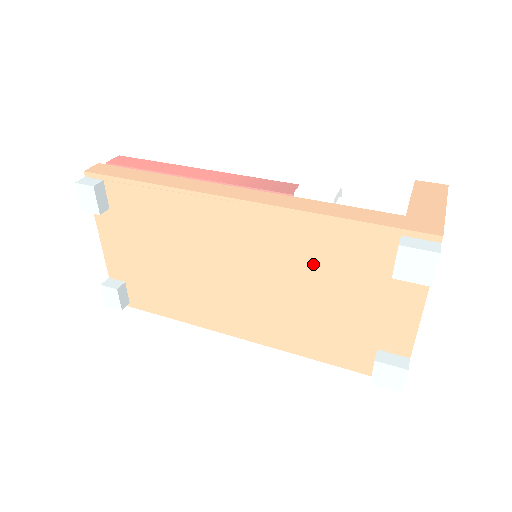
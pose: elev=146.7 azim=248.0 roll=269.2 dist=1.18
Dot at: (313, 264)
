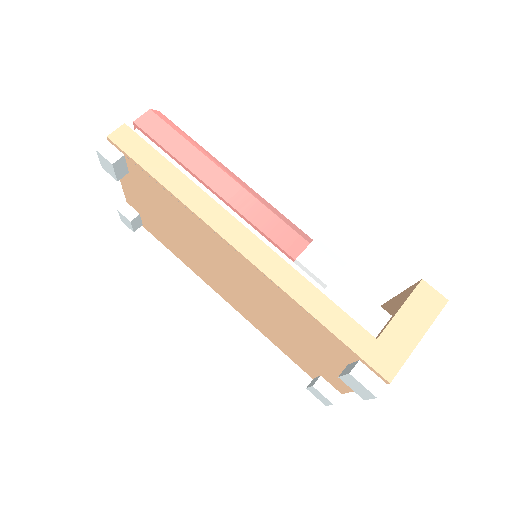
Dot at: (289, 318)
